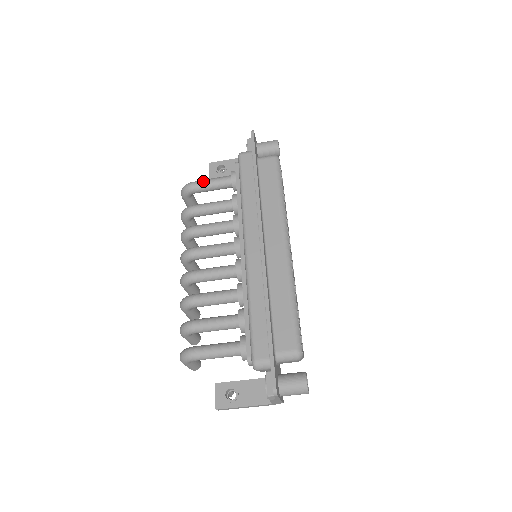
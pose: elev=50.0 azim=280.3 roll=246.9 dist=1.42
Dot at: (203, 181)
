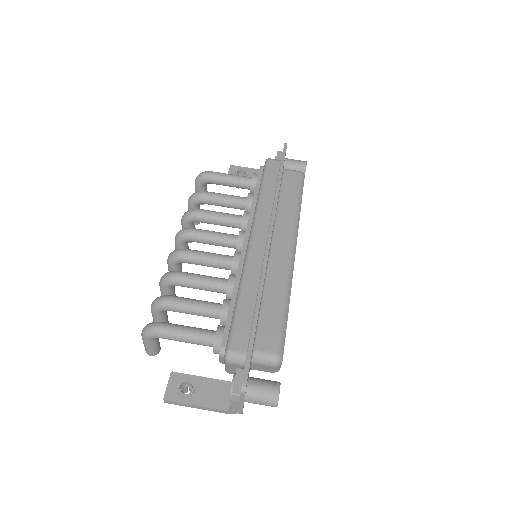
Dot at: (223, 173)
